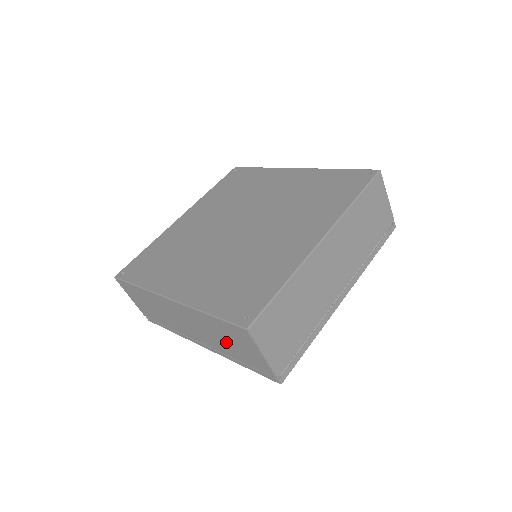
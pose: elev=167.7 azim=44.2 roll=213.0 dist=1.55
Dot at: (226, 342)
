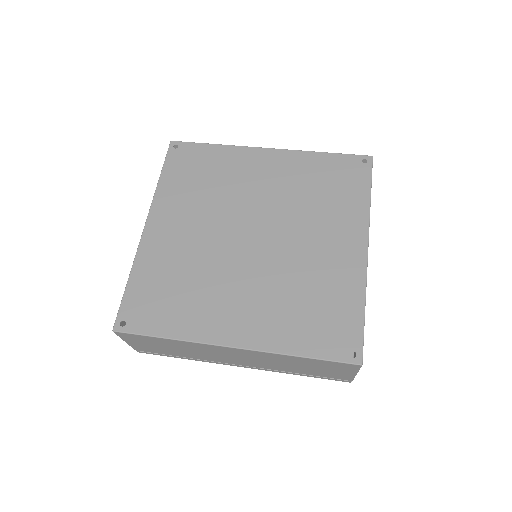
Dot at: (301, 367)
